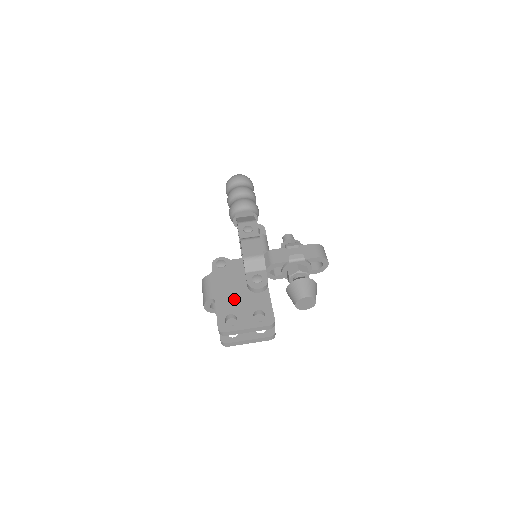
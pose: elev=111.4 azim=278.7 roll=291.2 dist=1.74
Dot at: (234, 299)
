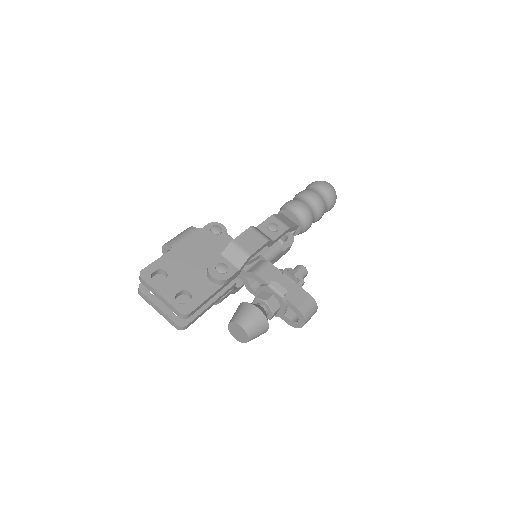
Dot at: (185, 264)
